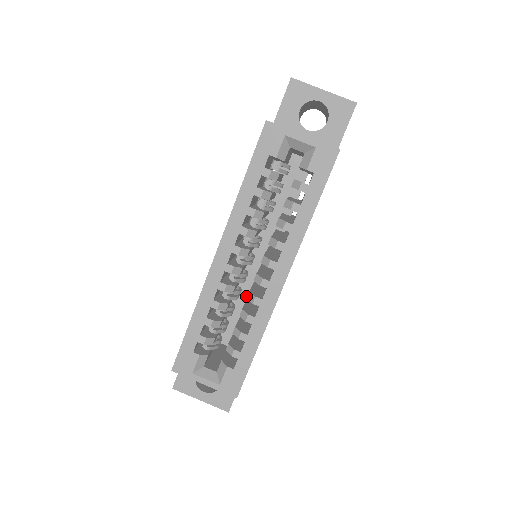
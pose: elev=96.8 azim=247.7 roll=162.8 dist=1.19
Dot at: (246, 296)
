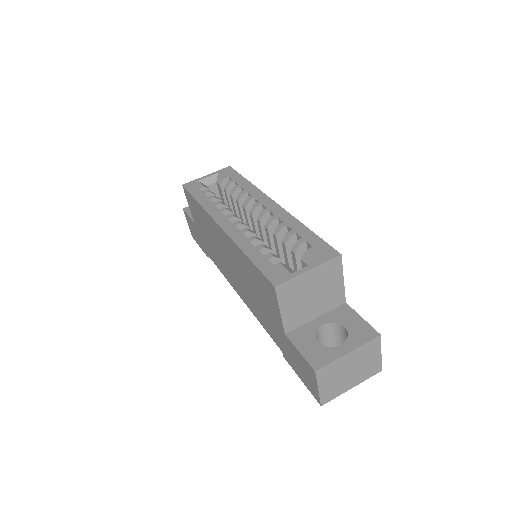
Dot at: occluded
